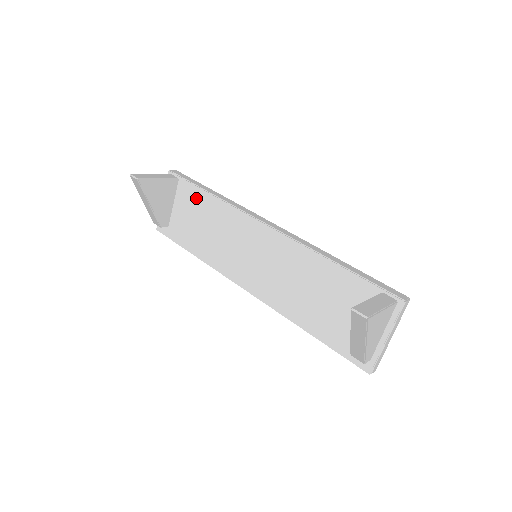
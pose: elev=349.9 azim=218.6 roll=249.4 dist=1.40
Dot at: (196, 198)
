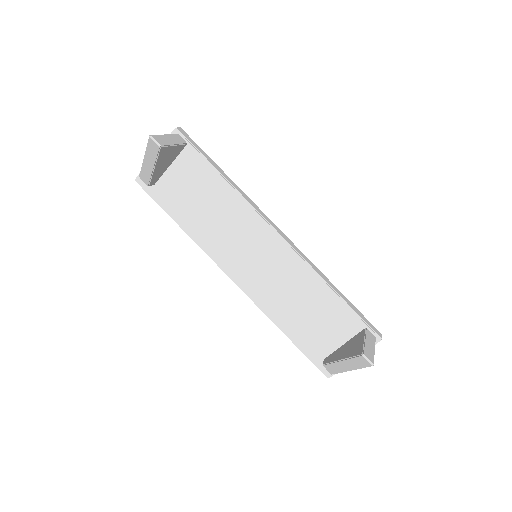
Dot at: (204, 174)
